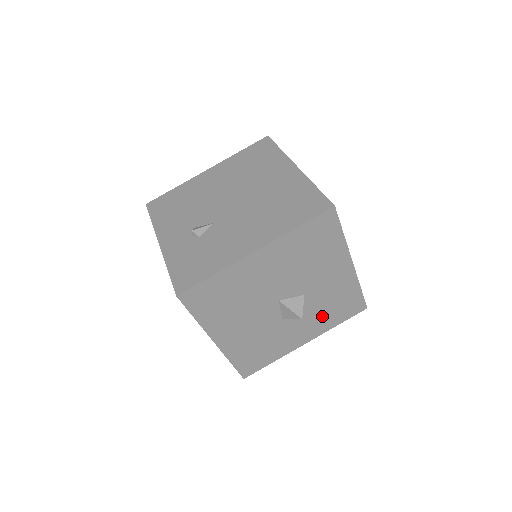
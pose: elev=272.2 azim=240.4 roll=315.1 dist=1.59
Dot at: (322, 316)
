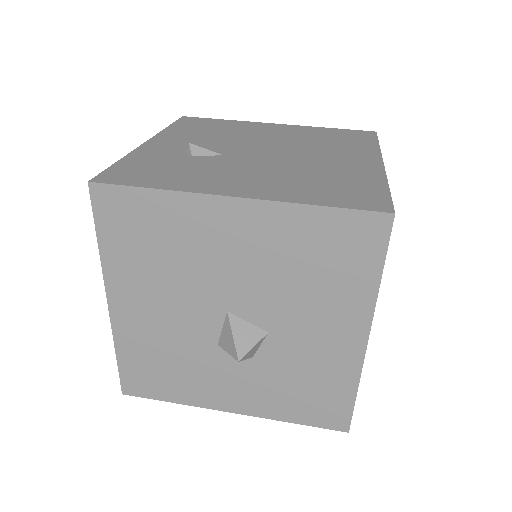
Dot at: (276, 389)
